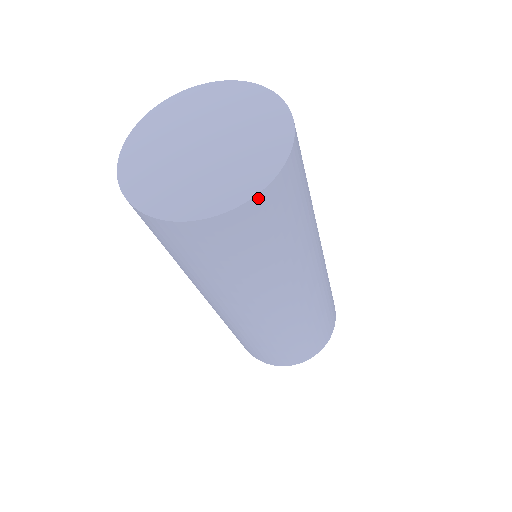
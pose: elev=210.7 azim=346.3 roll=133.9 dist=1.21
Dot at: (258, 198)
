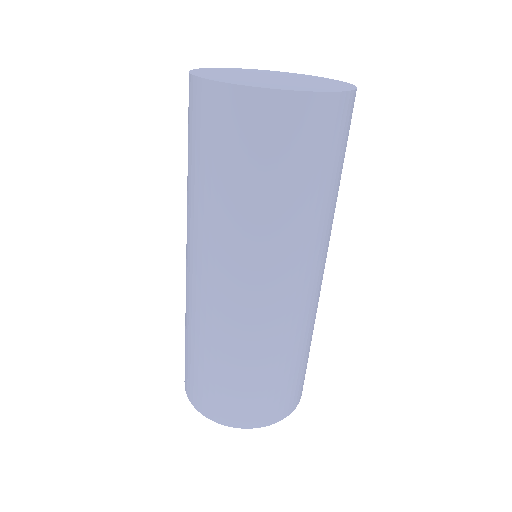
Dot at: occluded
